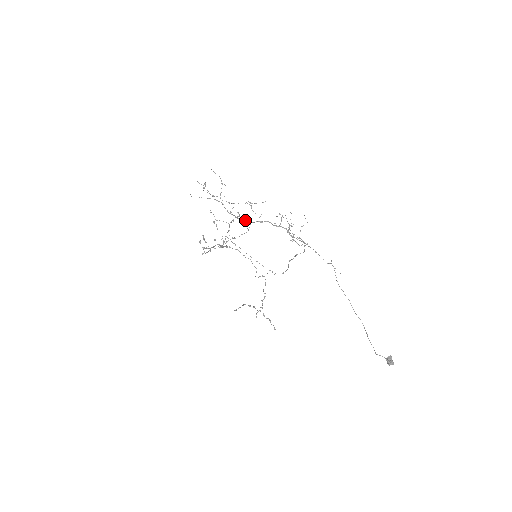
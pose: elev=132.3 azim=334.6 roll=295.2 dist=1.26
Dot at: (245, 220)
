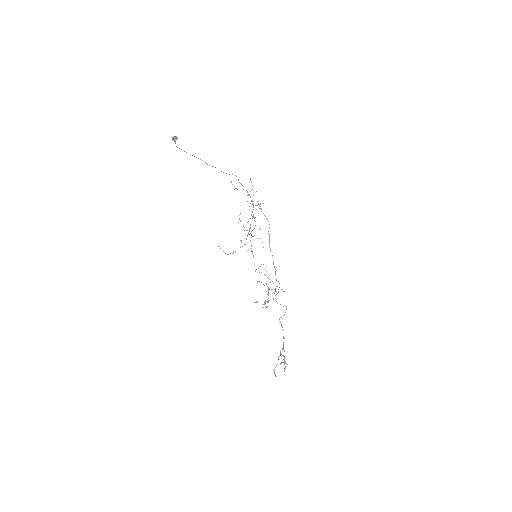
Dot at: (250, 228)
